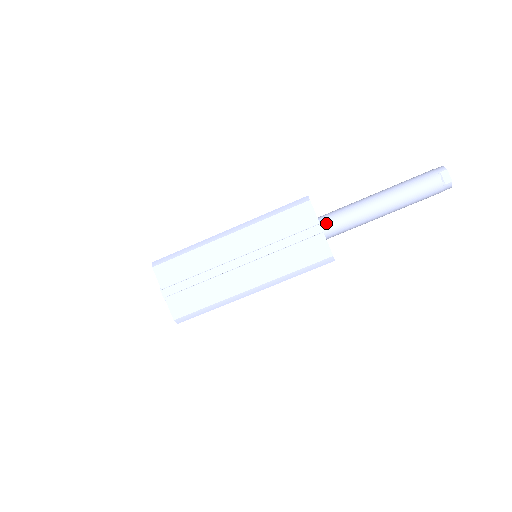
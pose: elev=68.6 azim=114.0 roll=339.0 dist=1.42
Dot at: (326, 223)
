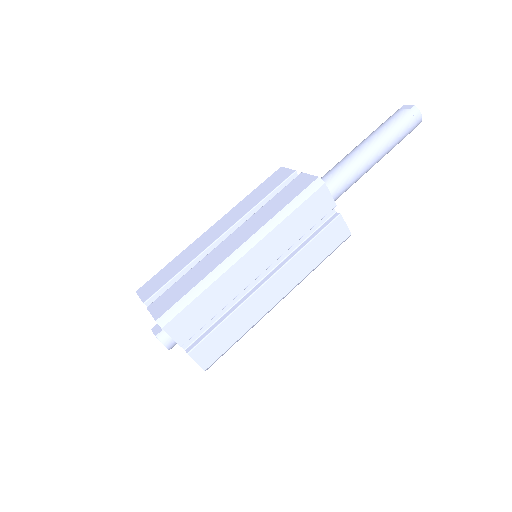
Dot at: occluded
